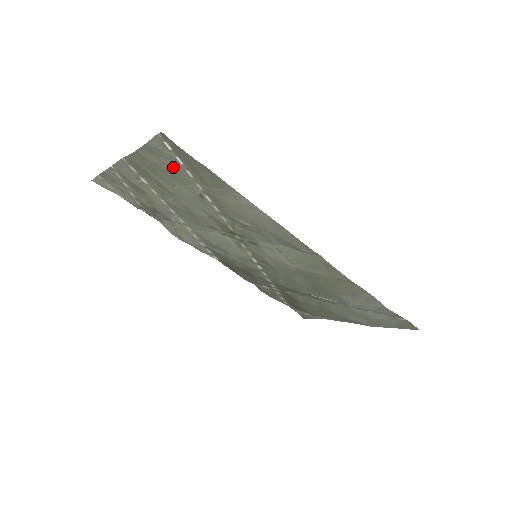
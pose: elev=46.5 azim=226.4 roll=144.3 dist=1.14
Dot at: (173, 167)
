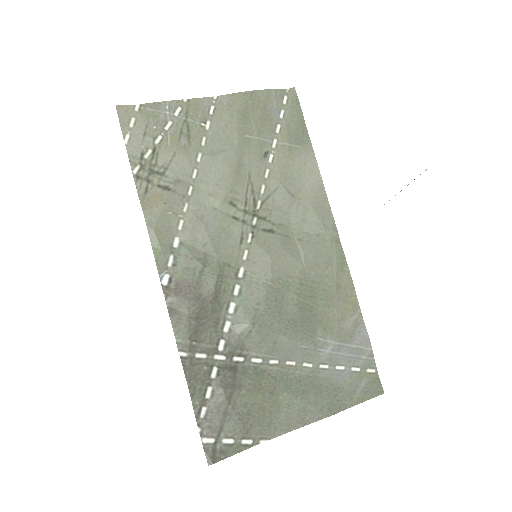
Dot at: (270, 117)
